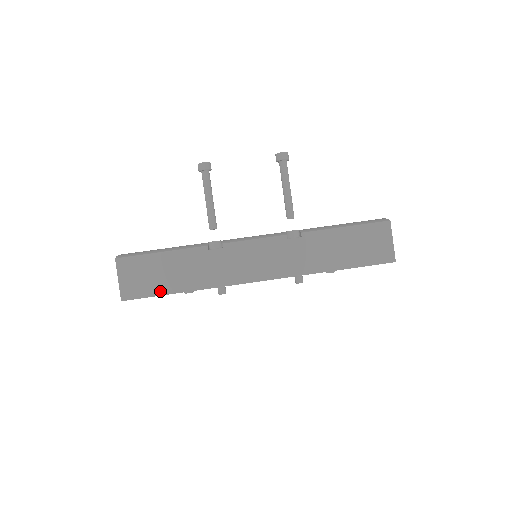
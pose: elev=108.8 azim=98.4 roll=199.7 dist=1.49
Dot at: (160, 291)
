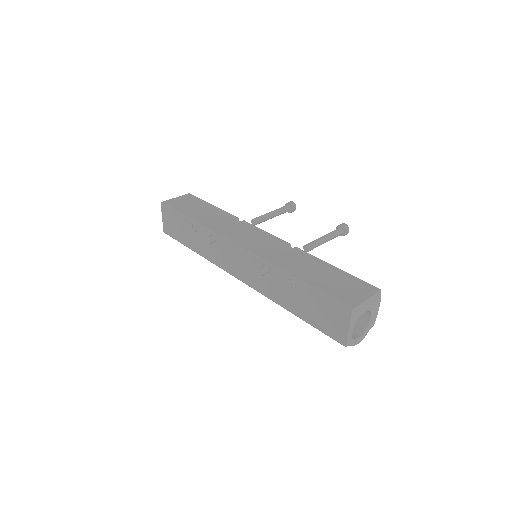
Dot at: (183, 212)
